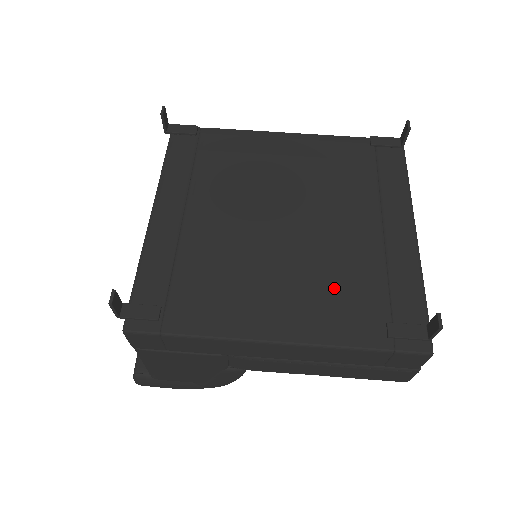
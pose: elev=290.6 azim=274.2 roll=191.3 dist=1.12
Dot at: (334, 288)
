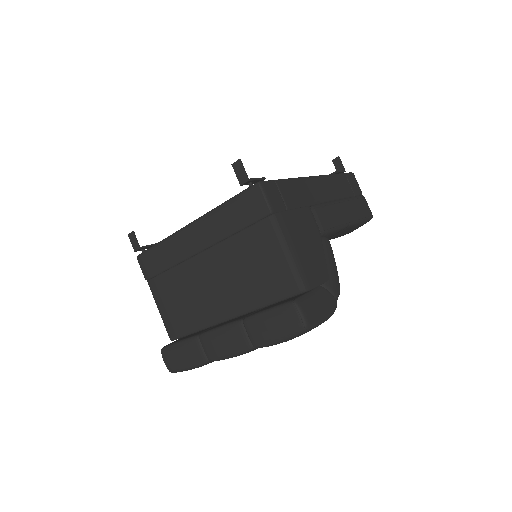
Dot at: occluded
